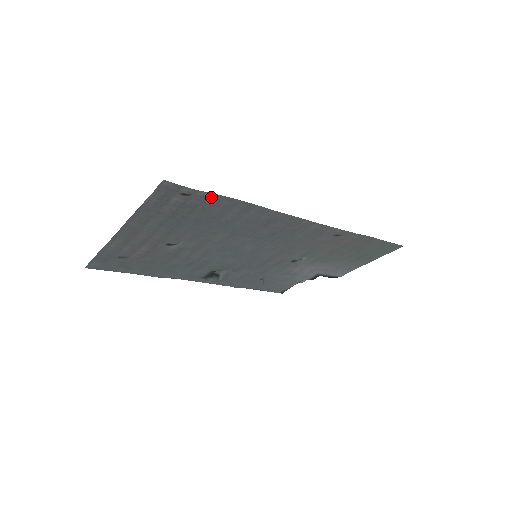
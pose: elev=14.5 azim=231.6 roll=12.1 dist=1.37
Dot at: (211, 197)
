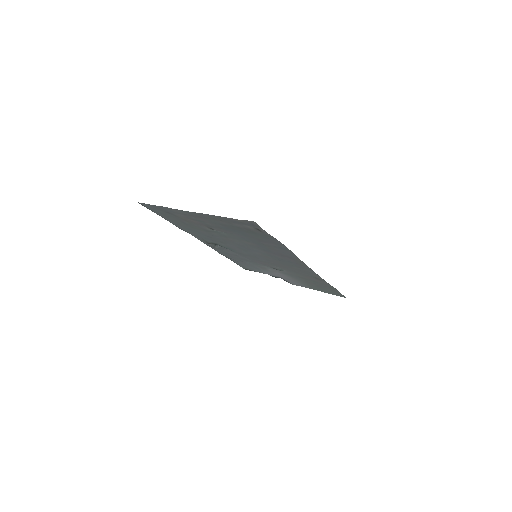
Dot at: (271, 237)
